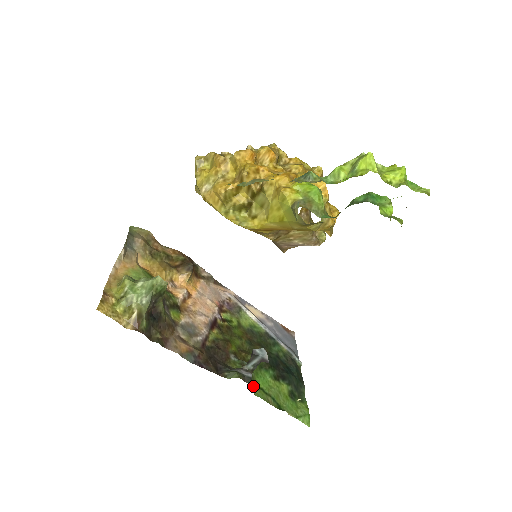
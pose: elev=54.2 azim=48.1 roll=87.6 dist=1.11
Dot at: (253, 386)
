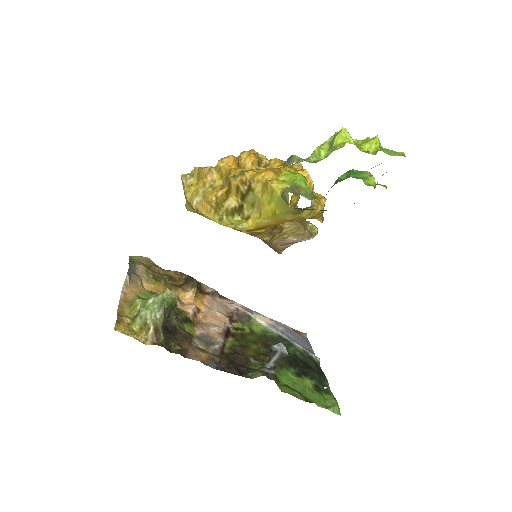
Dot at: (278, 384)
